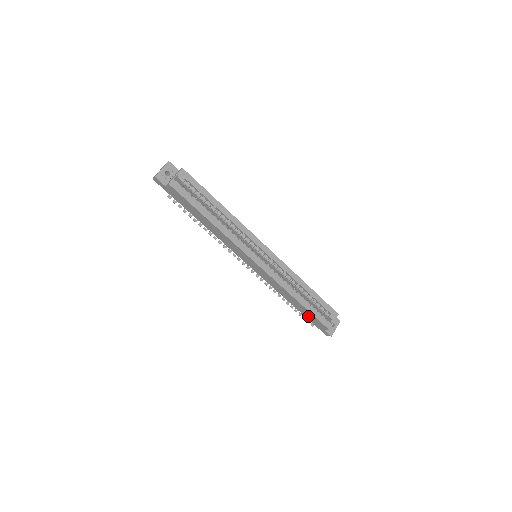
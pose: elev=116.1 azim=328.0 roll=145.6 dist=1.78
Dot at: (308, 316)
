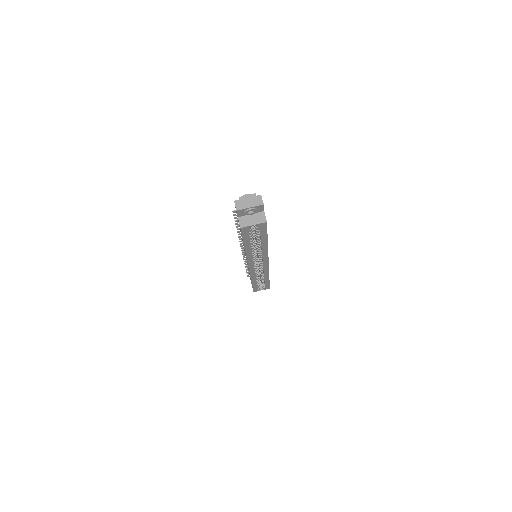
Dot at: occluded
